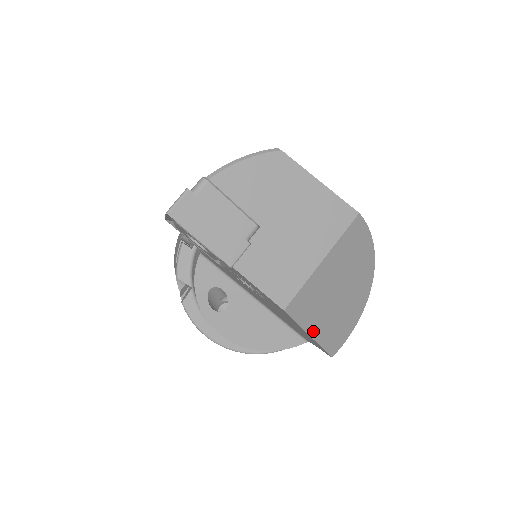
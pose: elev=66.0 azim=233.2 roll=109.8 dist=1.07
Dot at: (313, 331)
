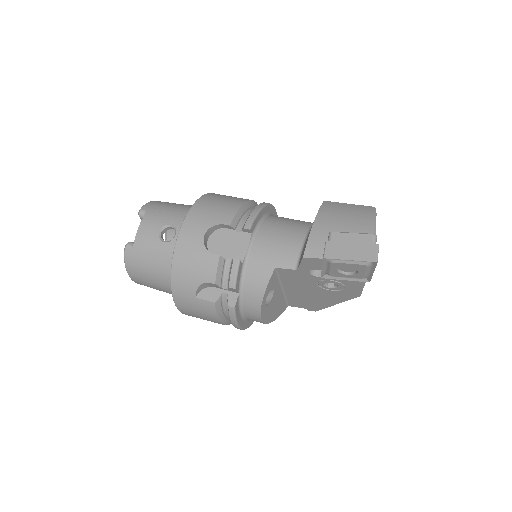
Dot at: occluded
